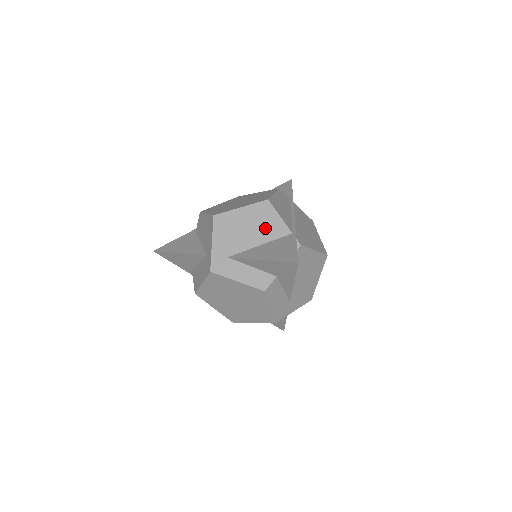
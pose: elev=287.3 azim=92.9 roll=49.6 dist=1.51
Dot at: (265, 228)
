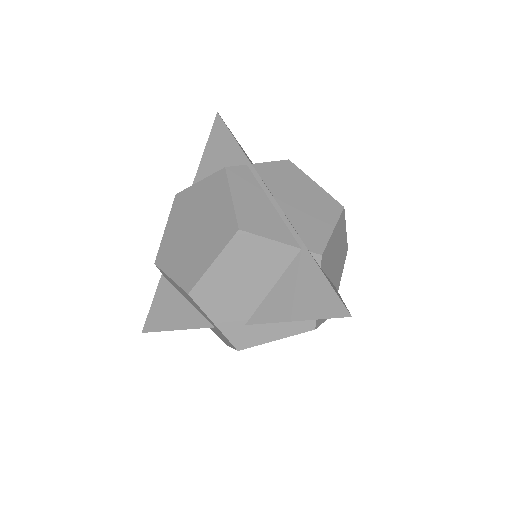
Dot at: (263, 266)
